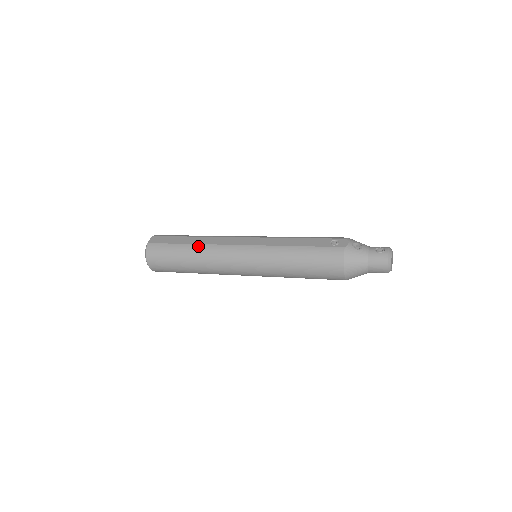
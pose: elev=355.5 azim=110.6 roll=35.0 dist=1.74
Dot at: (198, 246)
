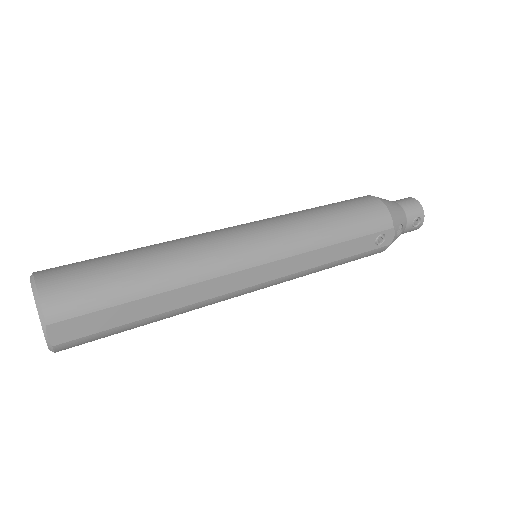
Dot at: (179, 312)
